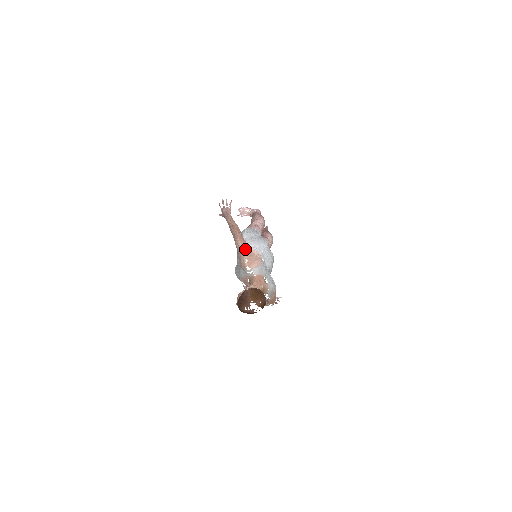
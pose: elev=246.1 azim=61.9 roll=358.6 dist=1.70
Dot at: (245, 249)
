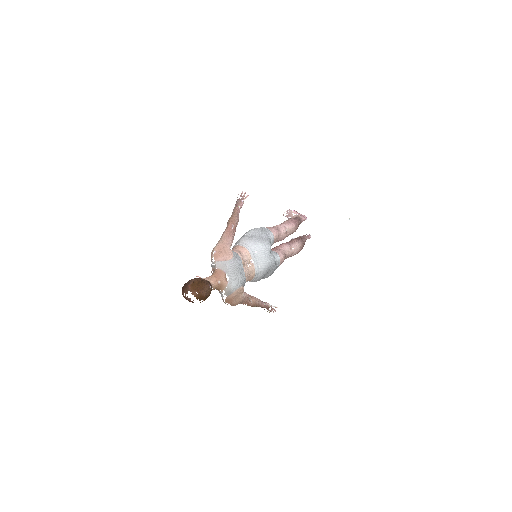
Dot at: (222, 241)
